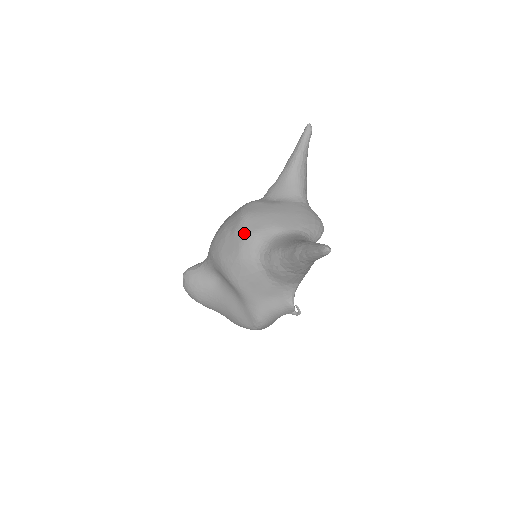
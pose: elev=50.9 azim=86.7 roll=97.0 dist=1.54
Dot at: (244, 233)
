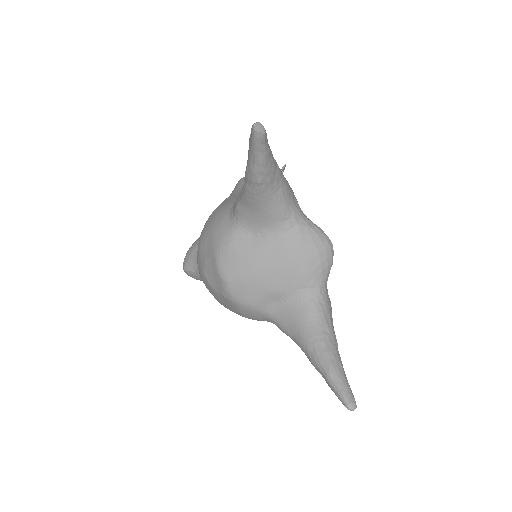
Dot at: (237, 305)
